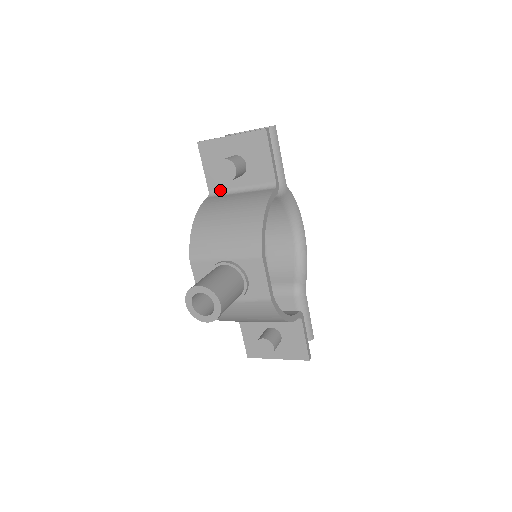
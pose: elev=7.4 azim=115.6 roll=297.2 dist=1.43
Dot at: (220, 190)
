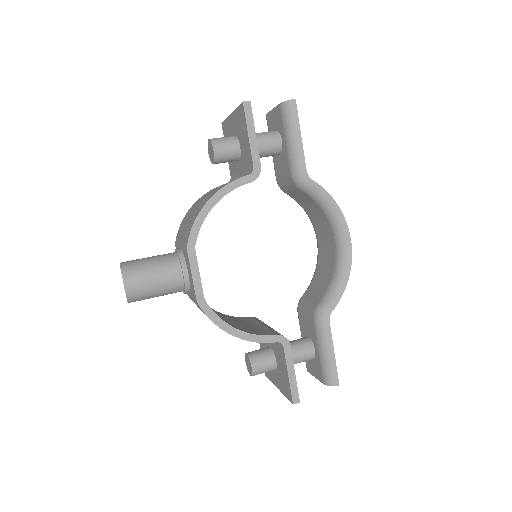
Dot at: (234, 176)
